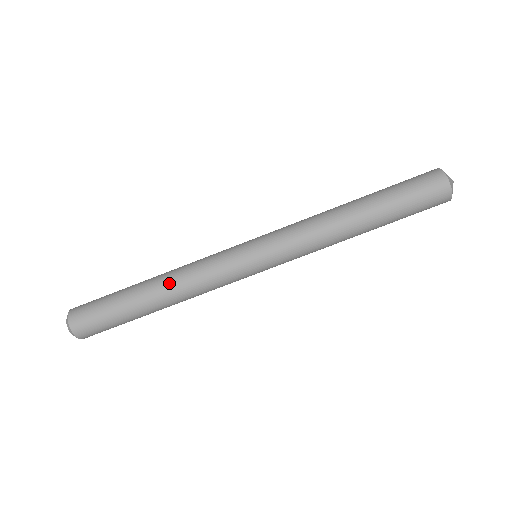
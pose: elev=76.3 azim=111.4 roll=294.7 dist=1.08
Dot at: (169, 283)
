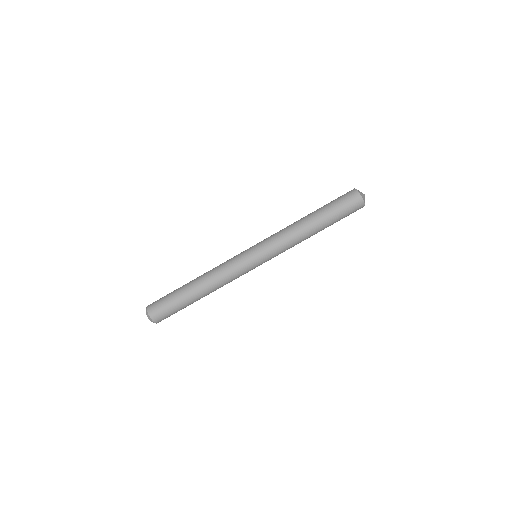
Dot at: (210, 286)
